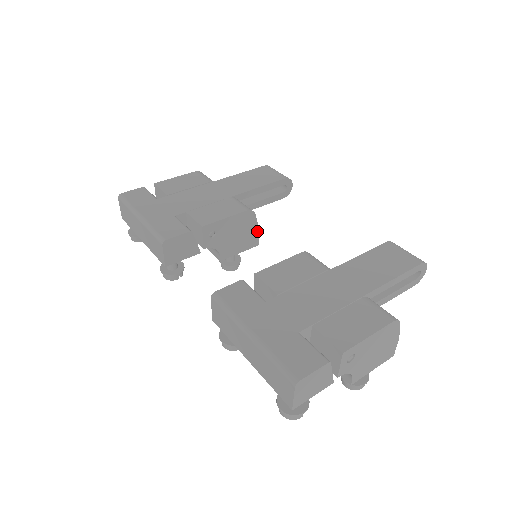
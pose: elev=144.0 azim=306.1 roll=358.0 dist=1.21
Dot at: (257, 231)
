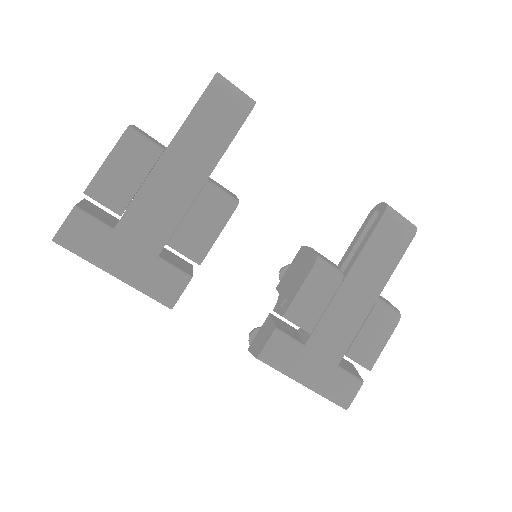
Dot at: occluded
